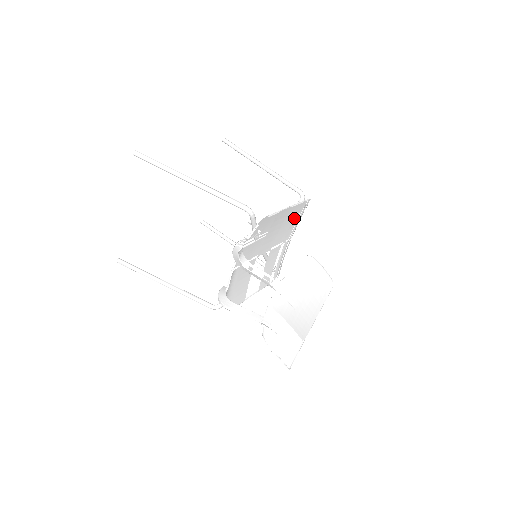
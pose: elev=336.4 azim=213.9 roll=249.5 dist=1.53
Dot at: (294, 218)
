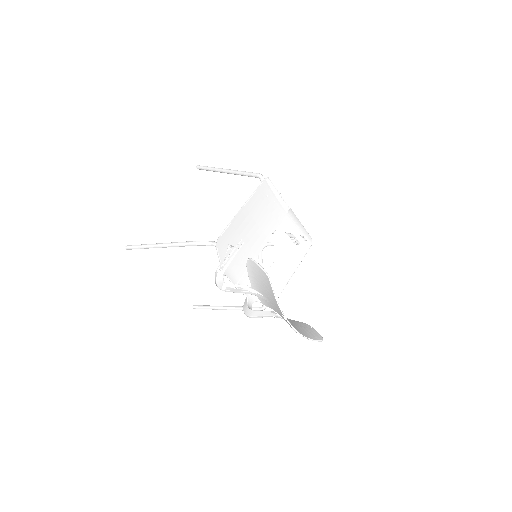
Dot at: (265, 203)
